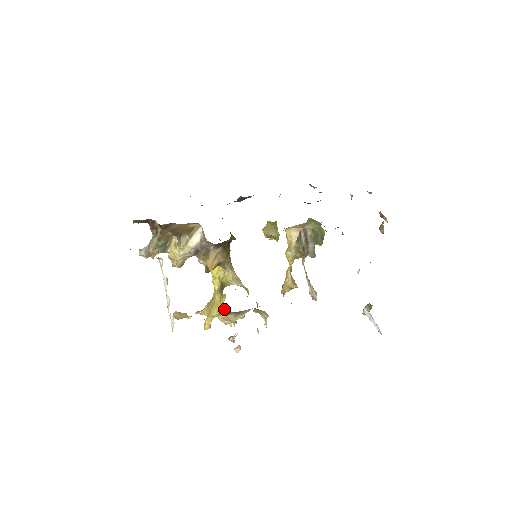
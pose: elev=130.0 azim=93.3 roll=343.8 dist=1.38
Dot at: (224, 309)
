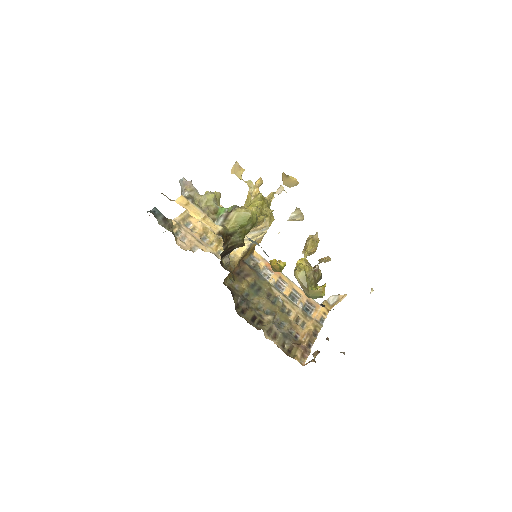
Dot at: occluded
